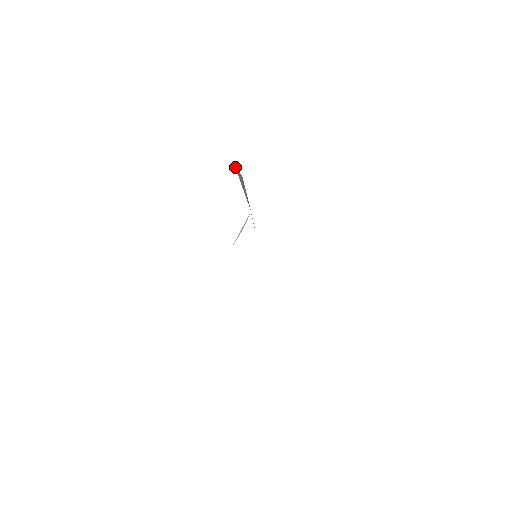
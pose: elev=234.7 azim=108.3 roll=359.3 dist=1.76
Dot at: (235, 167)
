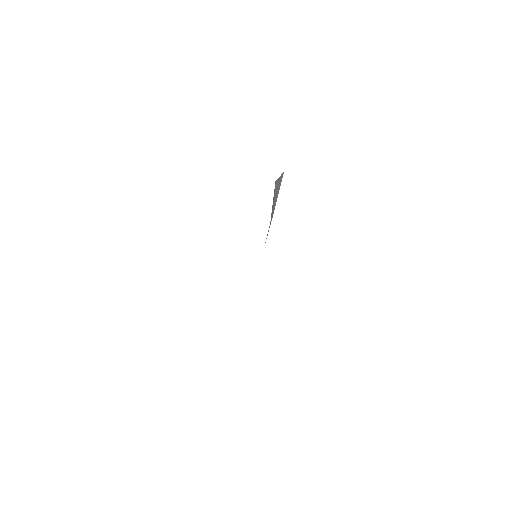
Dot at: (275, 182)
